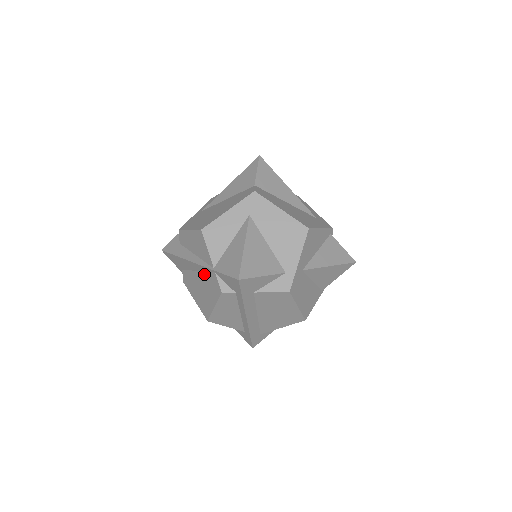
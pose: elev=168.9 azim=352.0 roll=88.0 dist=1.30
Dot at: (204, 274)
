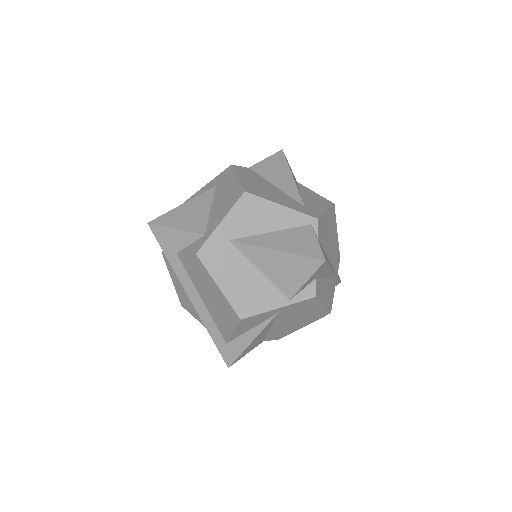
Dot at: occluded
